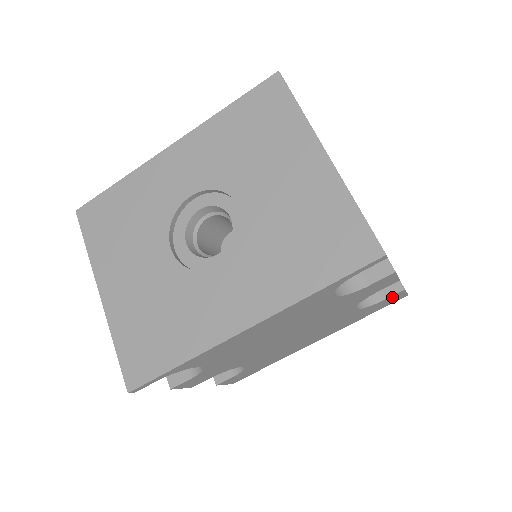
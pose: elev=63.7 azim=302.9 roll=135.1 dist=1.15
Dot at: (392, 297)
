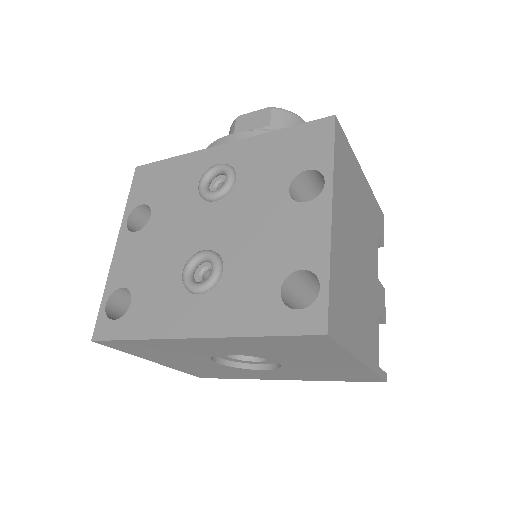
Dot at: occluded
